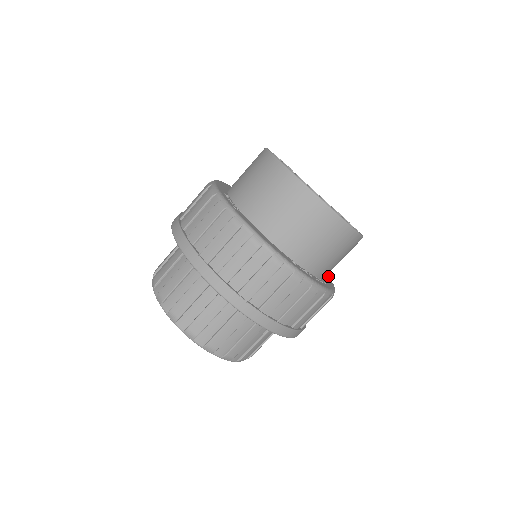
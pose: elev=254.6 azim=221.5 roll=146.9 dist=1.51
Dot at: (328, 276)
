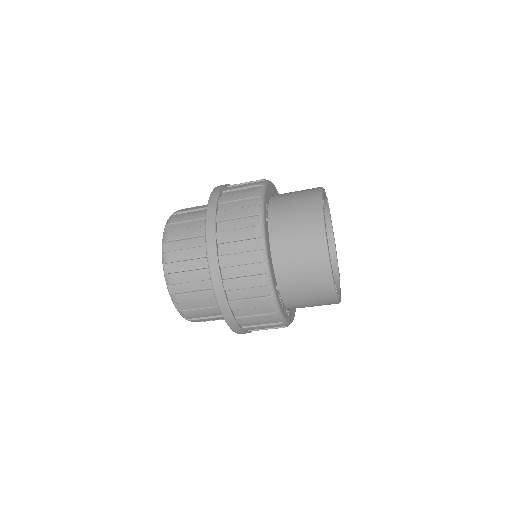
Dot at: occluded
